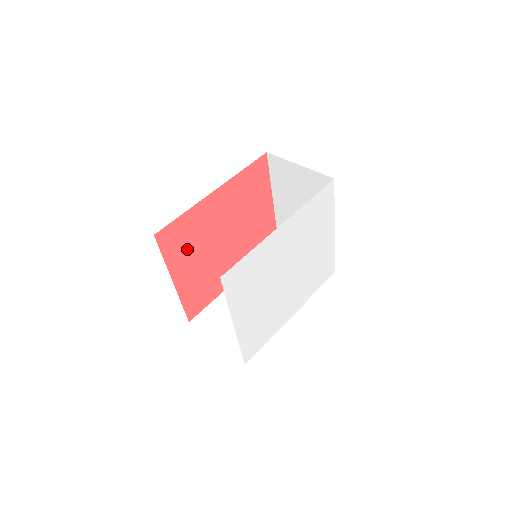
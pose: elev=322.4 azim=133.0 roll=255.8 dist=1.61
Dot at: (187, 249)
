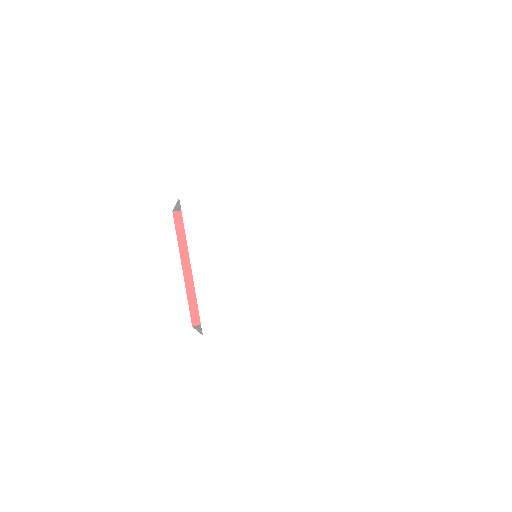
Dot at: occluded
